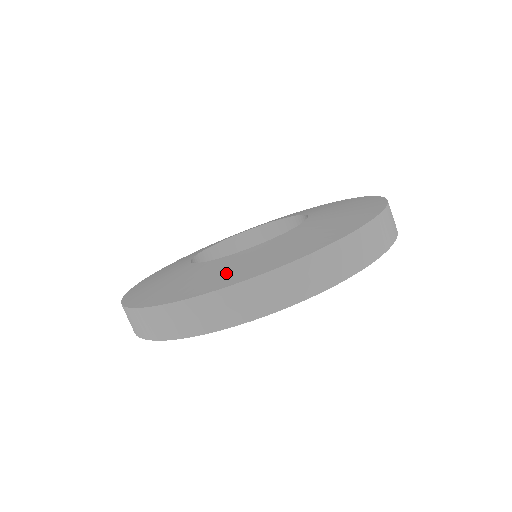
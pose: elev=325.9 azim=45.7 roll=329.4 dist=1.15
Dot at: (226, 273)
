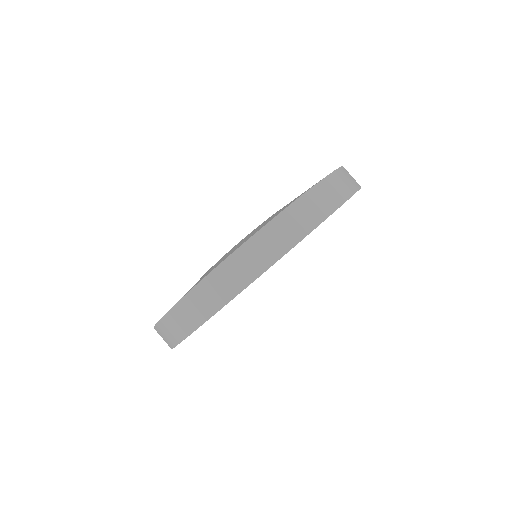
Dot at: occluded
